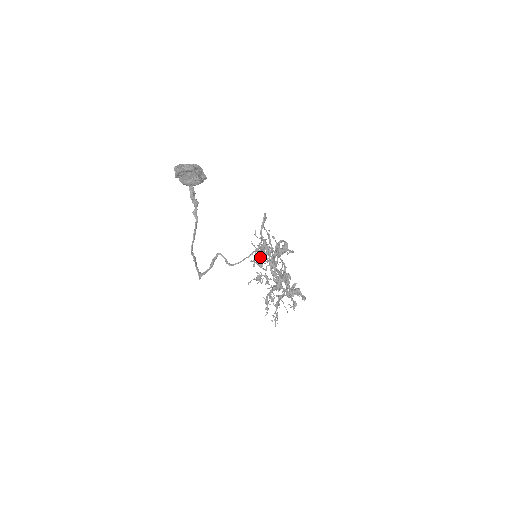
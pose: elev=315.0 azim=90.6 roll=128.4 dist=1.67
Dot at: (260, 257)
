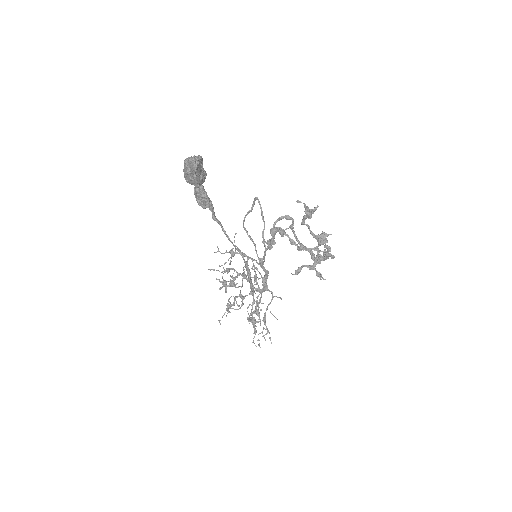
Dot at: (222, 281)
